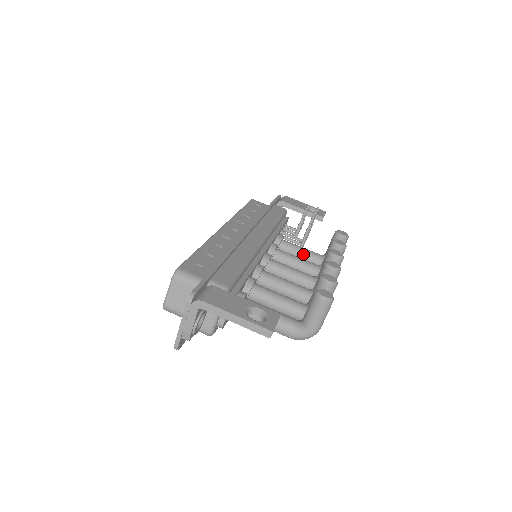
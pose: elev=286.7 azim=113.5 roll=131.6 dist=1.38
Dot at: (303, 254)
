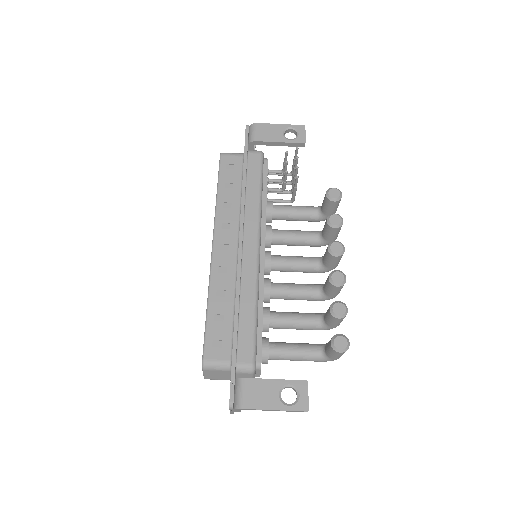
Dot at: (299, 217)
